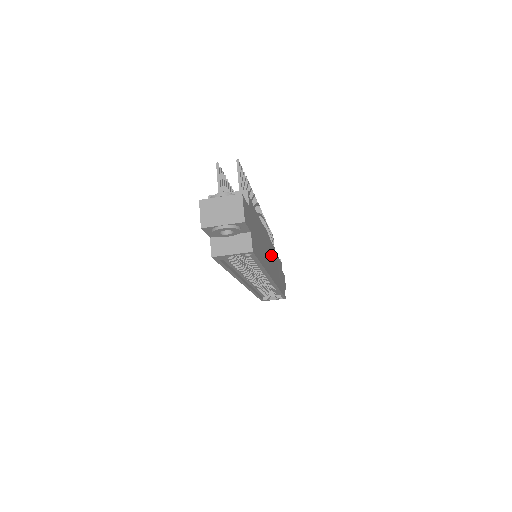
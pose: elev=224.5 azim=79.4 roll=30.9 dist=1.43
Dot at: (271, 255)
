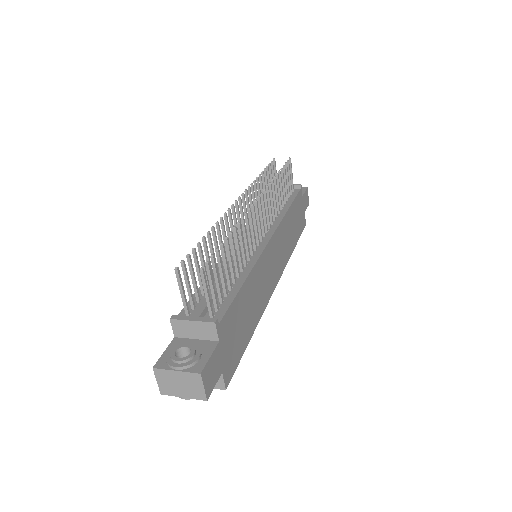
Dot at: (274, 255)
